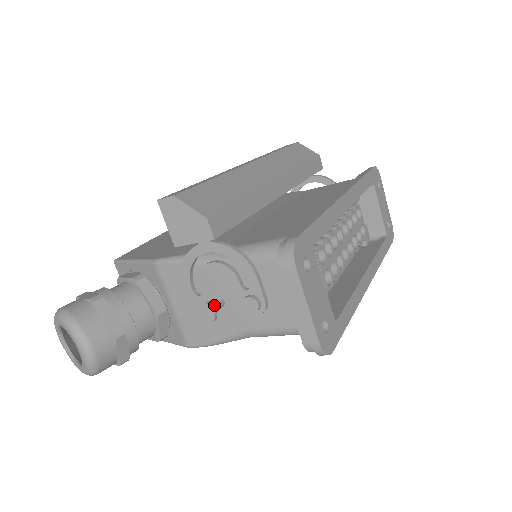
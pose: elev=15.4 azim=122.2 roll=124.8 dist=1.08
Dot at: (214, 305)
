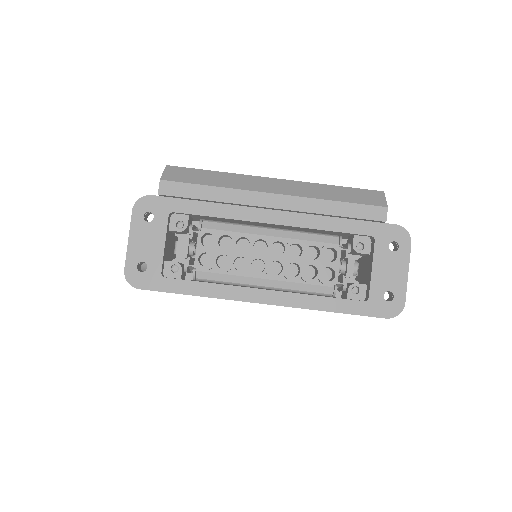
Dot at: occluded
